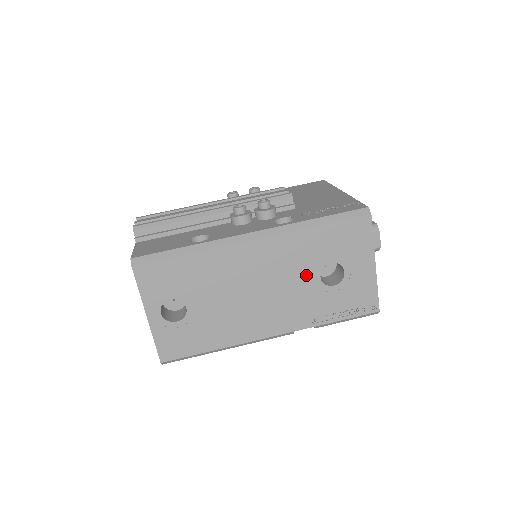
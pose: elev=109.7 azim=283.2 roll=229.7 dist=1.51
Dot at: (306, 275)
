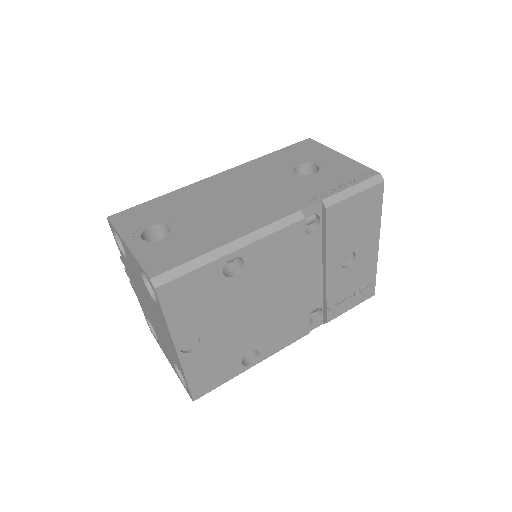
Dot at: (281, 176)
